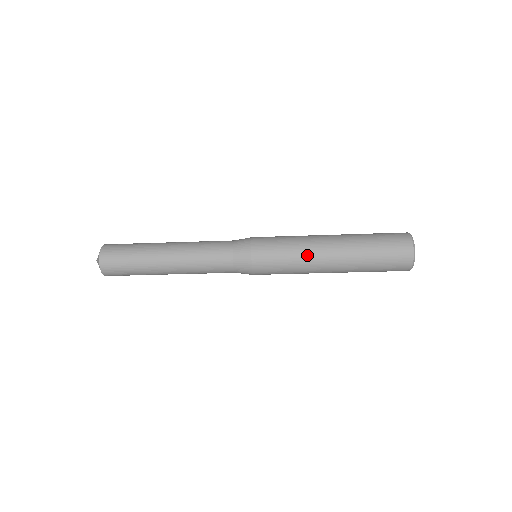
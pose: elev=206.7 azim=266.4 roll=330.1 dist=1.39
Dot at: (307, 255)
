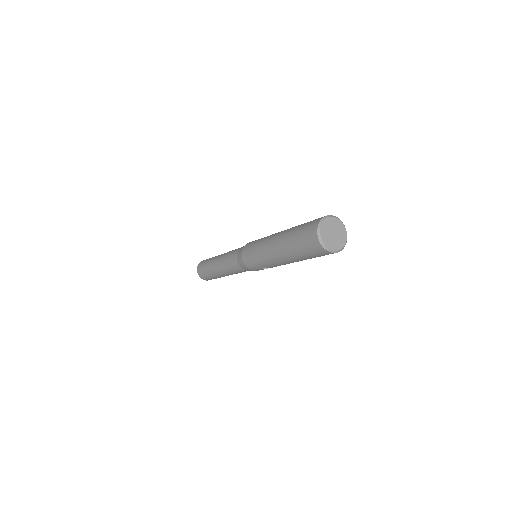
Dot at: (264, 246)
